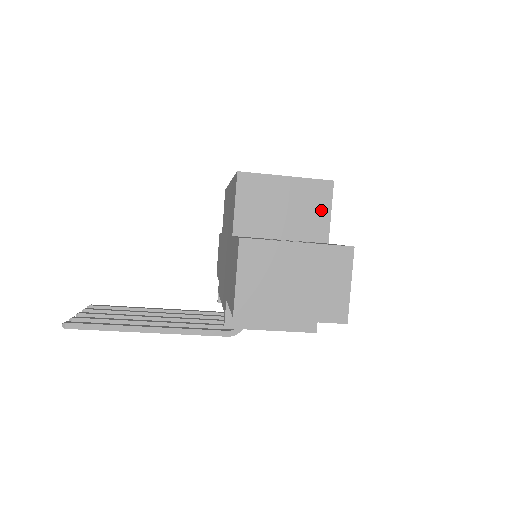
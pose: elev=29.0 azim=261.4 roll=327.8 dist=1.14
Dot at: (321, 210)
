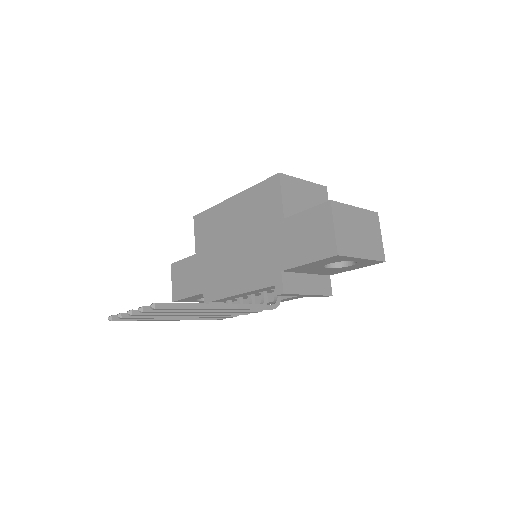
Dot at: occluded
